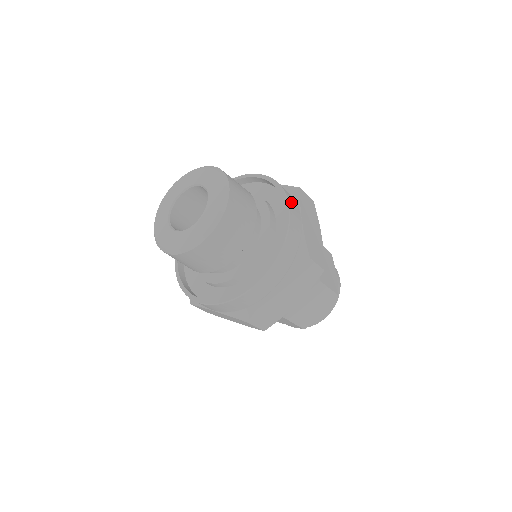
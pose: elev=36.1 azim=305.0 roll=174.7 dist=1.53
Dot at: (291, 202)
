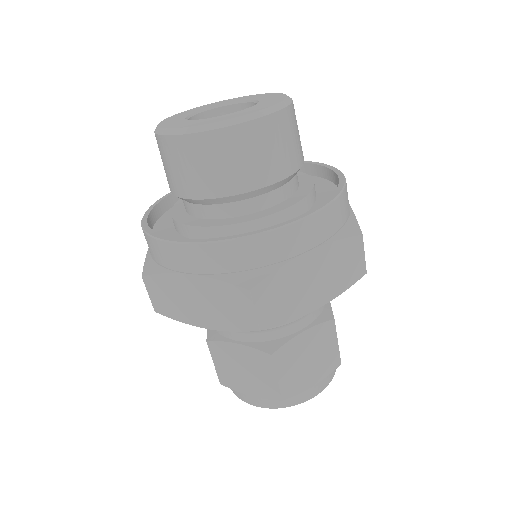
Dot at: occluded
